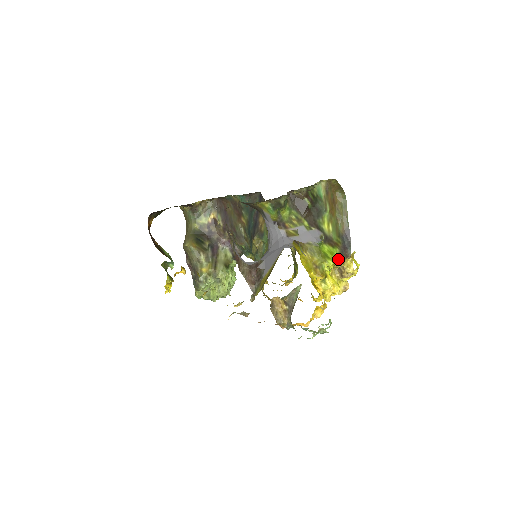
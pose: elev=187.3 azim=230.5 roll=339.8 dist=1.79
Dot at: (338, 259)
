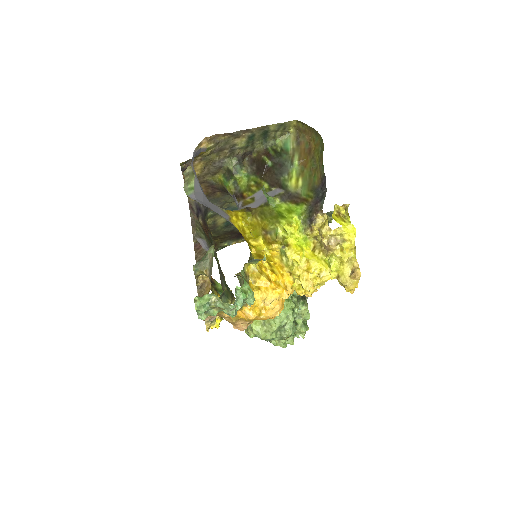
Dot at: (305, 219)
